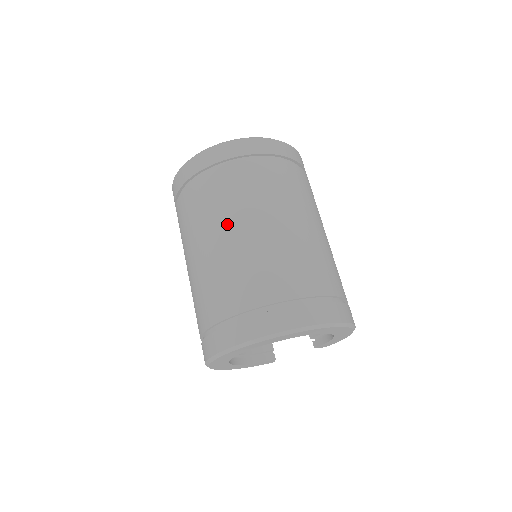
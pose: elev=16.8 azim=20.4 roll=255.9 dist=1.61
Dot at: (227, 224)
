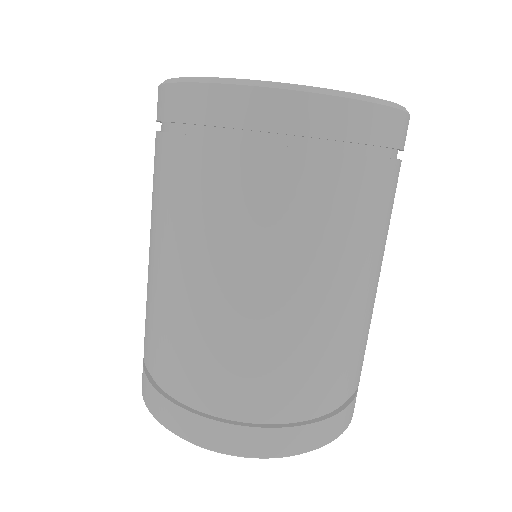
Dot at: (151, 236)
